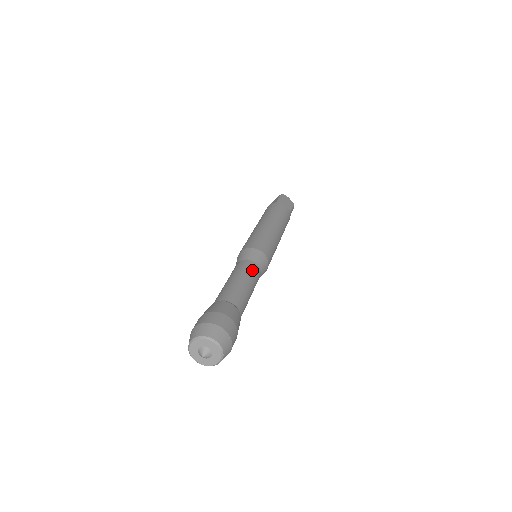
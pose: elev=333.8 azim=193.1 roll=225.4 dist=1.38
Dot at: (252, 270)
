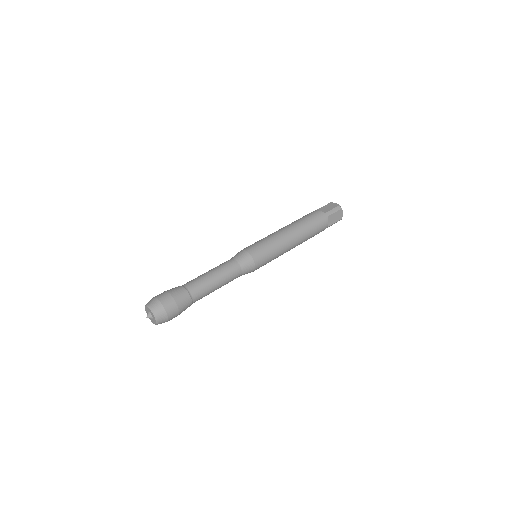
Dot at: (224, 264)
